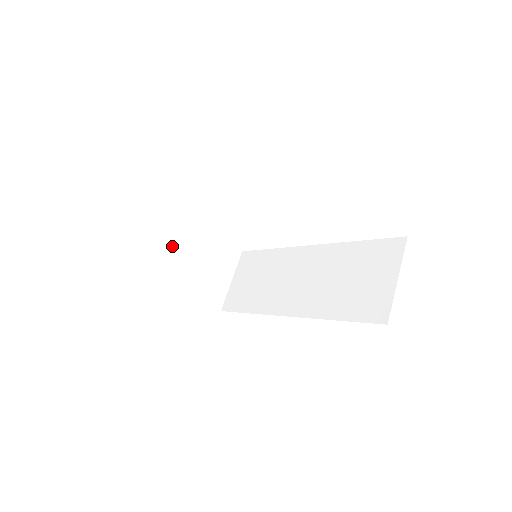
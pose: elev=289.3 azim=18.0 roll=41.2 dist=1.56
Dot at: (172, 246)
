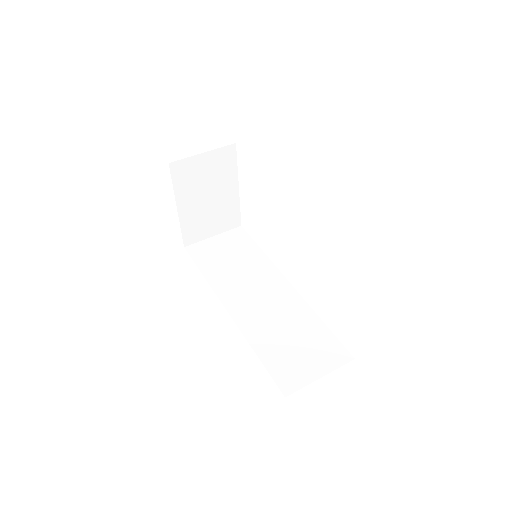
Dot at: (208, 174)
